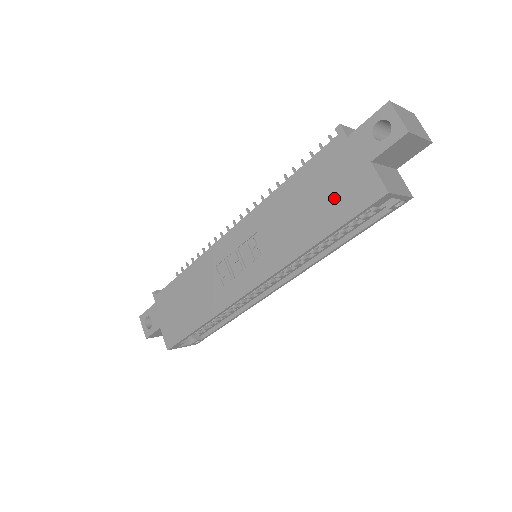
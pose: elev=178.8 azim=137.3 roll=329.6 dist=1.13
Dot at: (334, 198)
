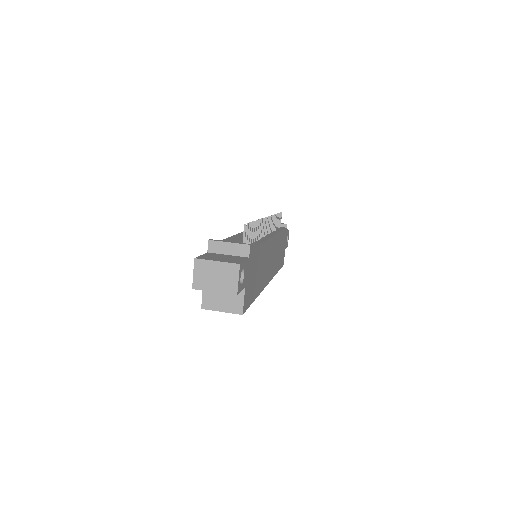
Dot at: occluded
